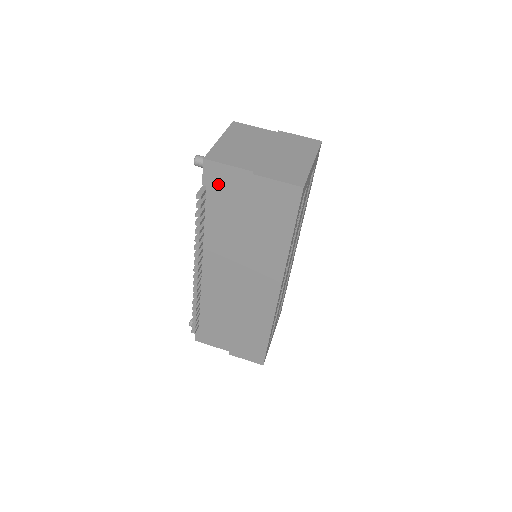
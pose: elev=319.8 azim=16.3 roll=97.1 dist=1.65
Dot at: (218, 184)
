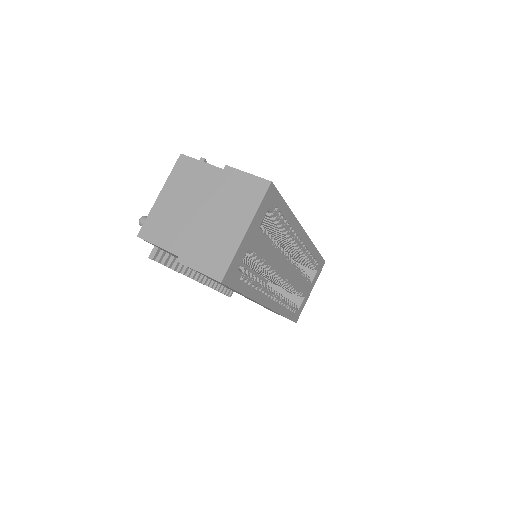
Dot at: occluded
